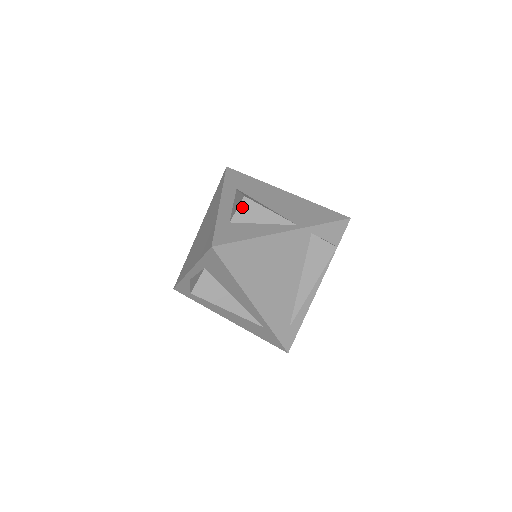
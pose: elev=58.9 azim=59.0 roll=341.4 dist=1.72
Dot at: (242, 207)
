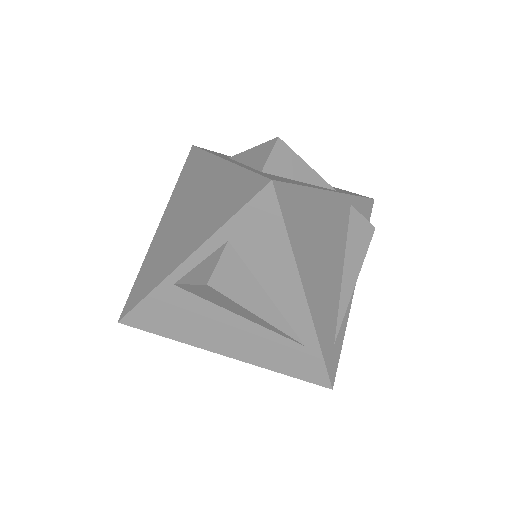
Dot at: (276, 152)
